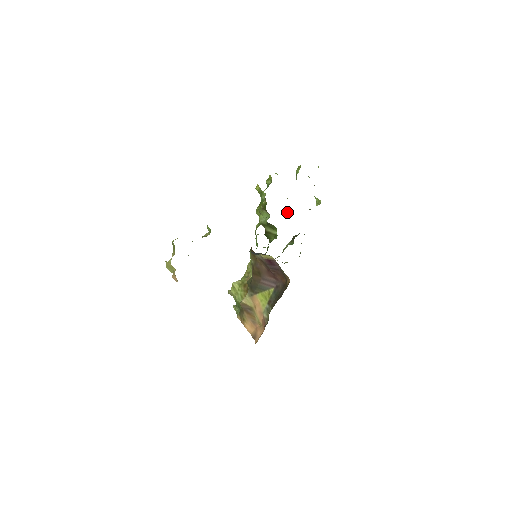
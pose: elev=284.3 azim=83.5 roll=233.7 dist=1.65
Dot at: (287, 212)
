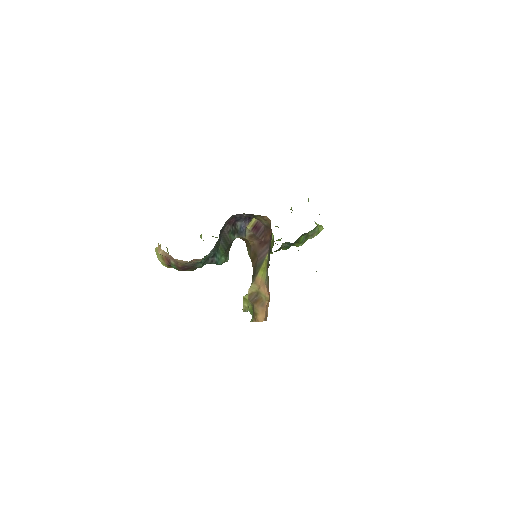
Dot at: occluded
